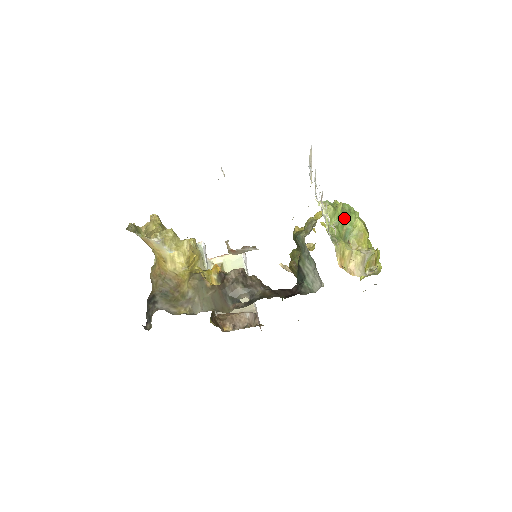
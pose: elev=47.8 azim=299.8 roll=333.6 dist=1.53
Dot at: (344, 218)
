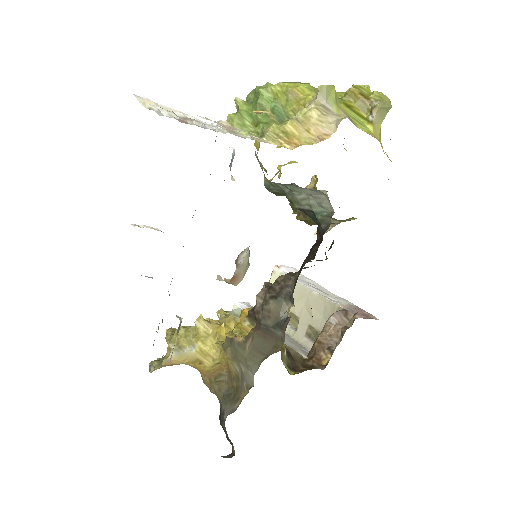
Dot at: (255, 106)
